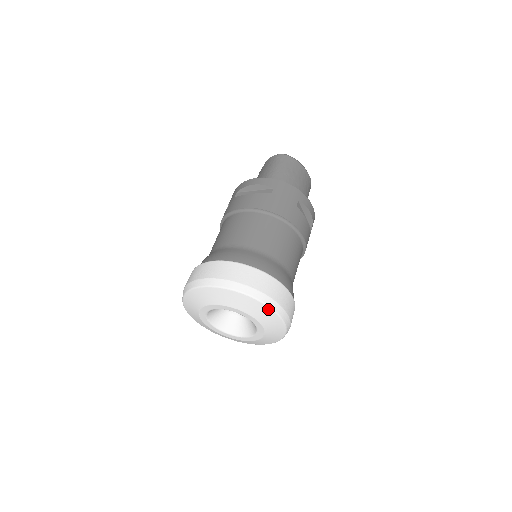
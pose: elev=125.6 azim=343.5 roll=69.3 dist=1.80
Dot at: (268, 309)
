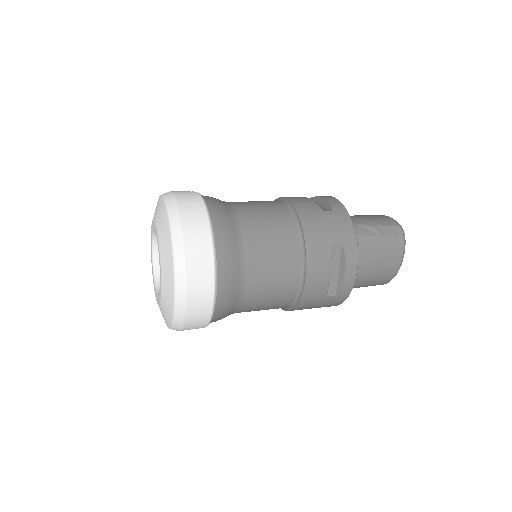
Dot at: occluded
